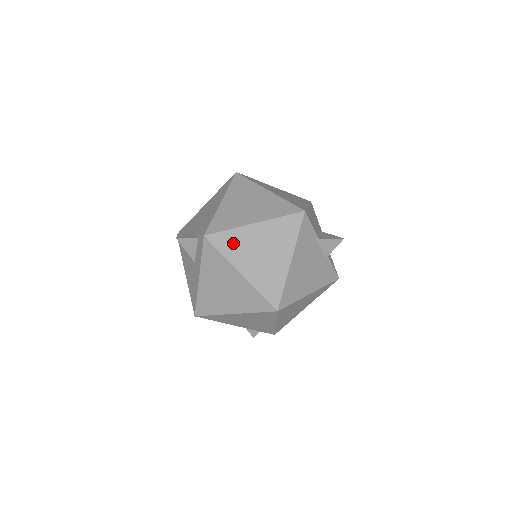
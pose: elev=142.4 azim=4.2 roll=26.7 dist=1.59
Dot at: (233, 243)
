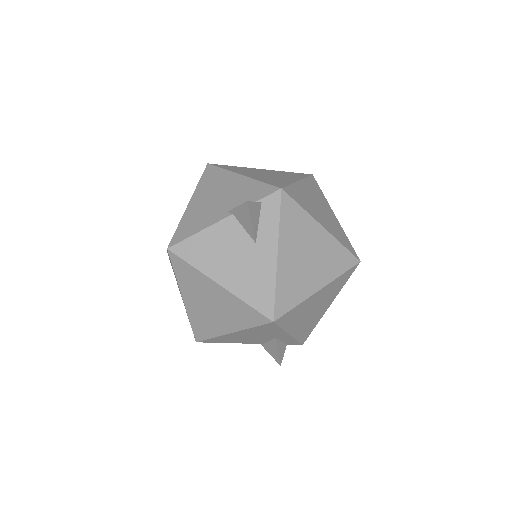
Dot at: (301, 197)
